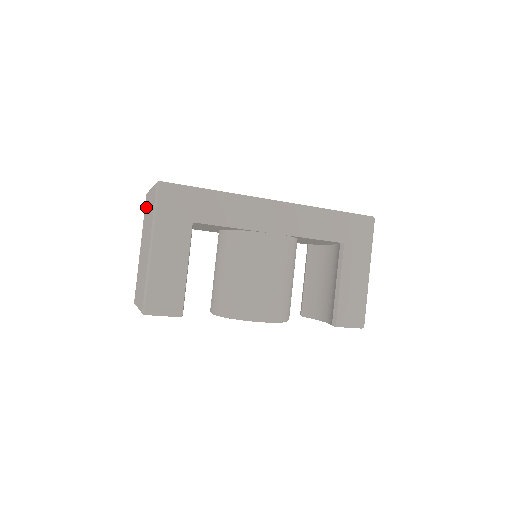
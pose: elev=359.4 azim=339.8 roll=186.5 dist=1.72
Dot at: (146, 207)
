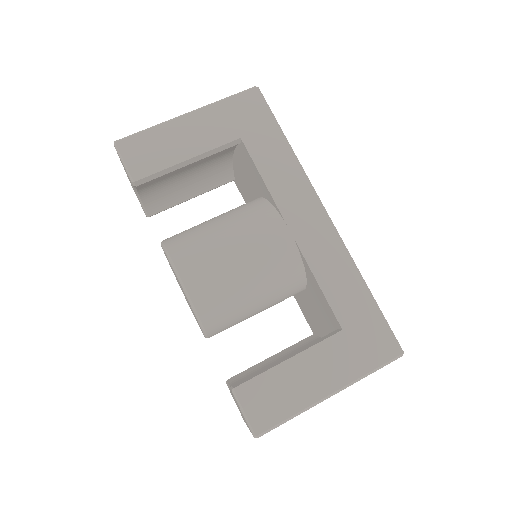
Dot at: occluded
